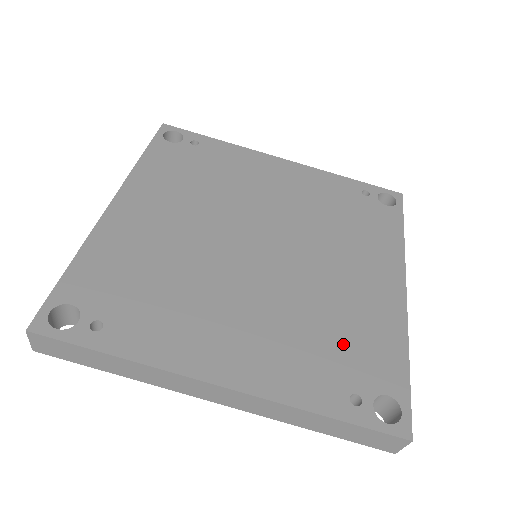
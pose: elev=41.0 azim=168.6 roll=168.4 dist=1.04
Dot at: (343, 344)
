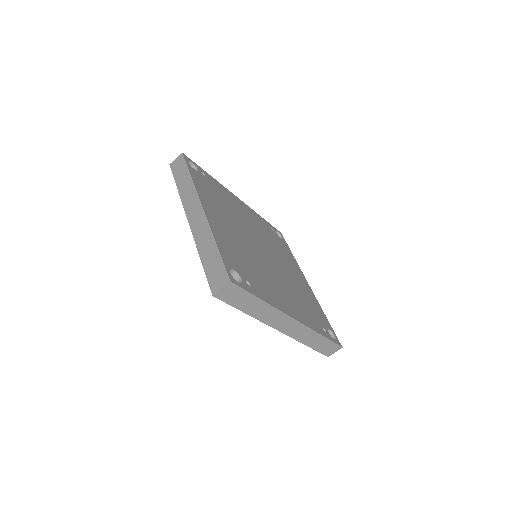
Dot at: (310, 306)
